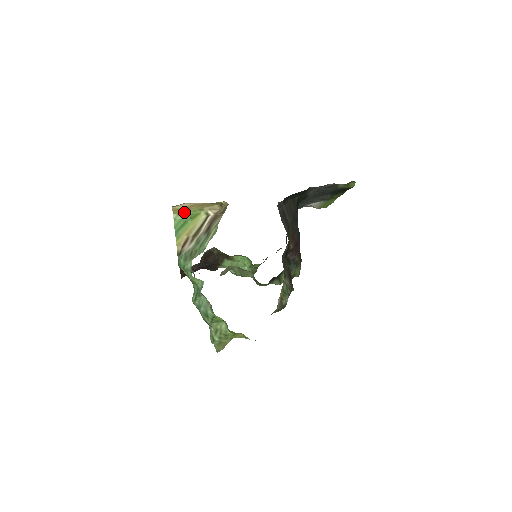
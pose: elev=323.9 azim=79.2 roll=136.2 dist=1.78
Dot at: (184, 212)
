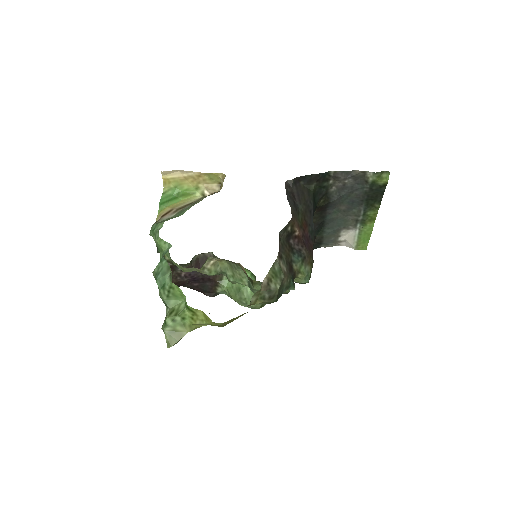
Dot at: (176, 186)
